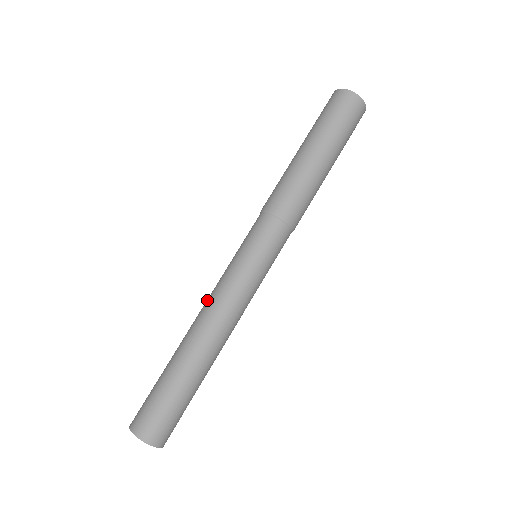
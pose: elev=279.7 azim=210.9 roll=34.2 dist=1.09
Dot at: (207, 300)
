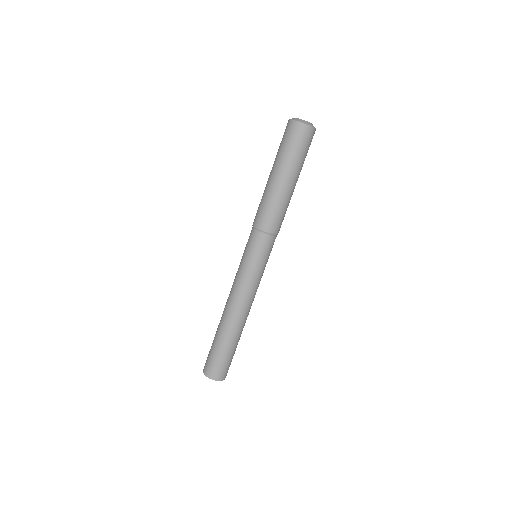
Dot at: (230, 291)
